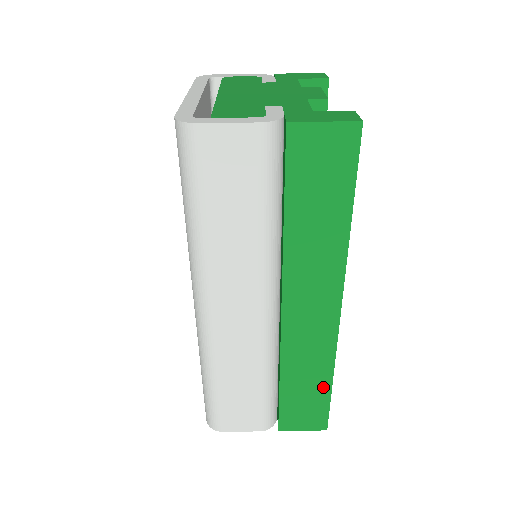
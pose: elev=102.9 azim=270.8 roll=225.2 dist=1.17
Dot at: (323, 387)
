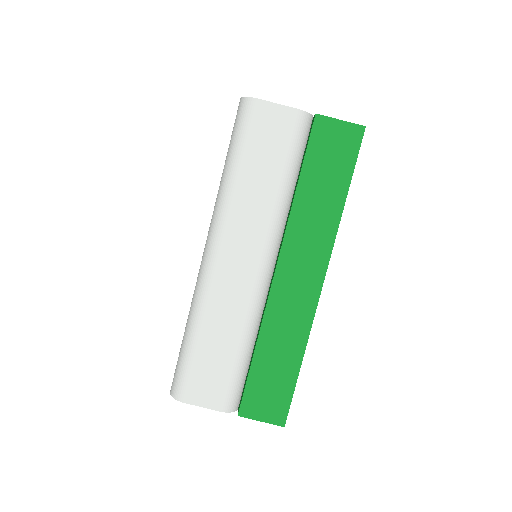
Dot at: (292, 367)
